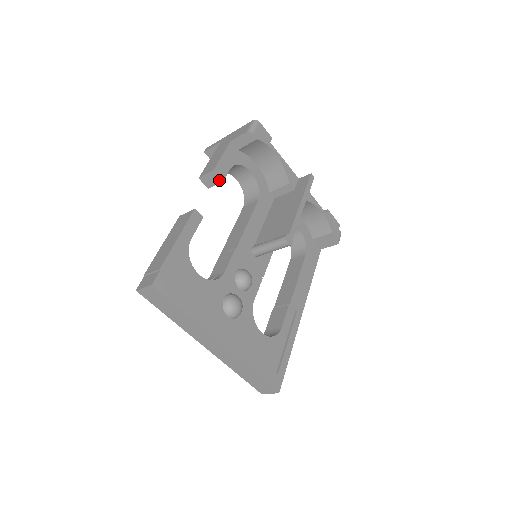
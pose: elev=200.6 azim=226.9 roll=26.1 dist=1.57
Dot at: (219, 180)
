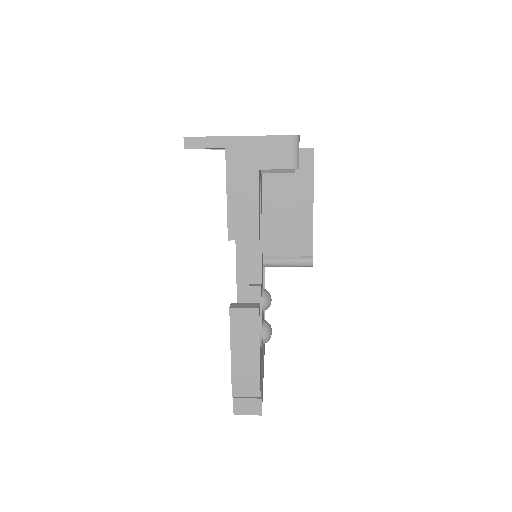
Dot at: occluded
